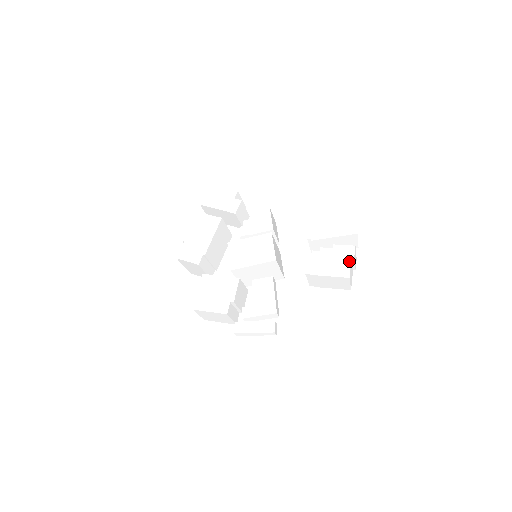
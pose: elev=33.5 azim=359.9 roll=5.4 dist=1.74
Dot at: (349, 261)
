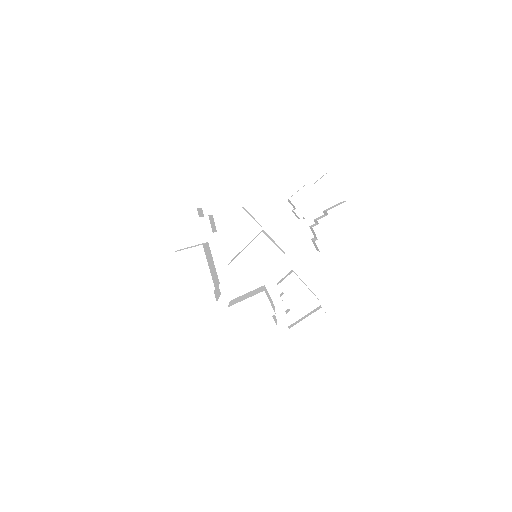
Dot at: (350, 219)
